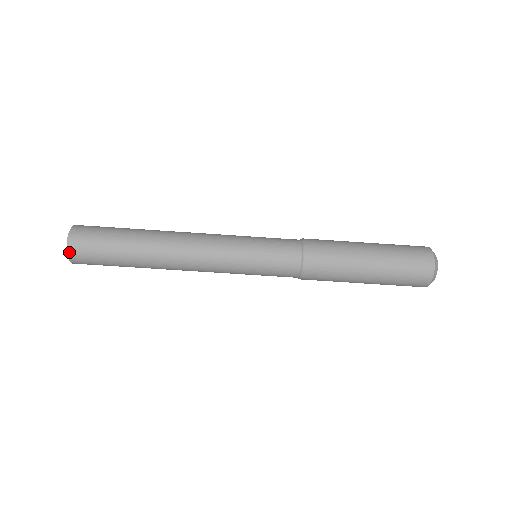
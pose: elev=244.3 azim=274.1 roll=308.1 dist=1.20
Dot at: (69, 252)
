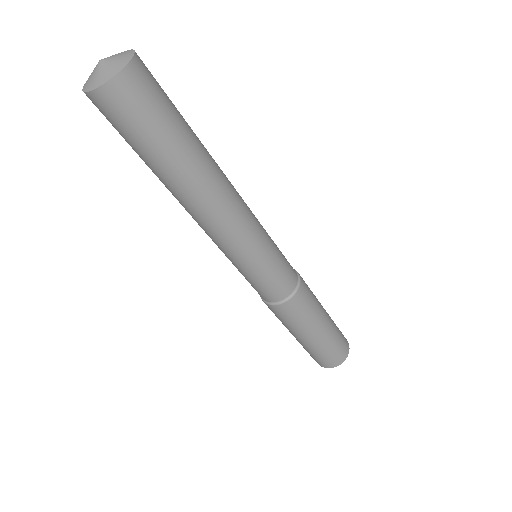
Dot at: (89, 95)
